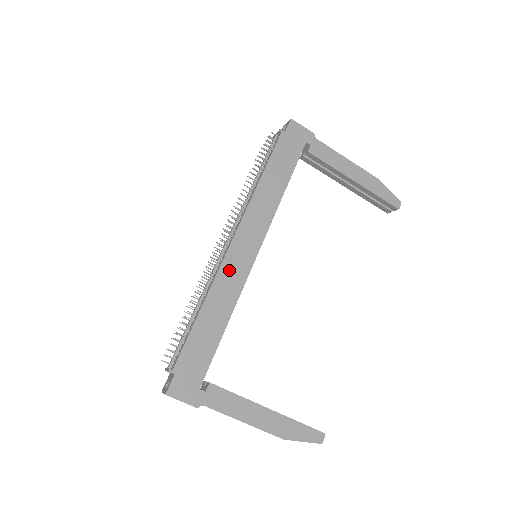
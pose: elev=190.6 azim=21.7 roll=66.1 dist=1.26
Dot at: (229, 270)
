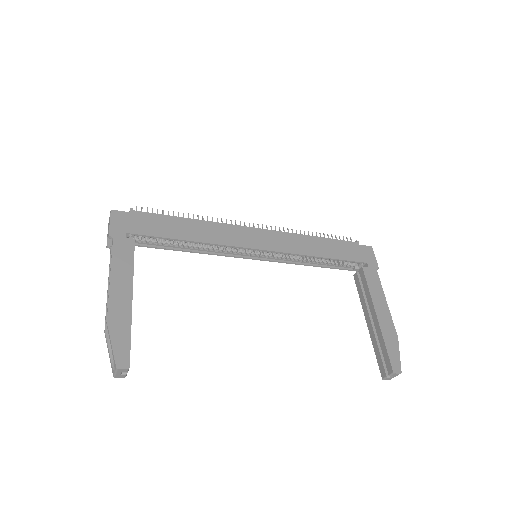
Dot at: (232, 231)
